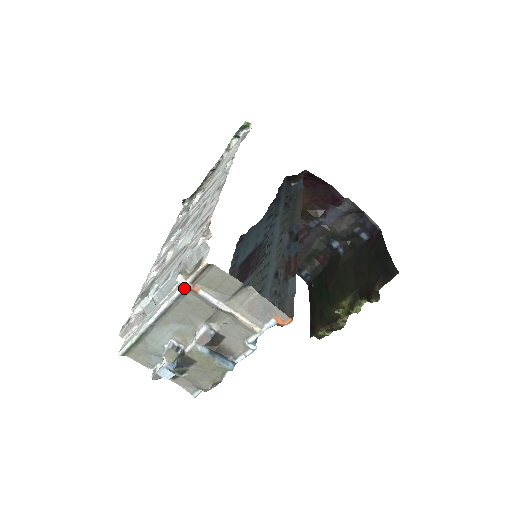
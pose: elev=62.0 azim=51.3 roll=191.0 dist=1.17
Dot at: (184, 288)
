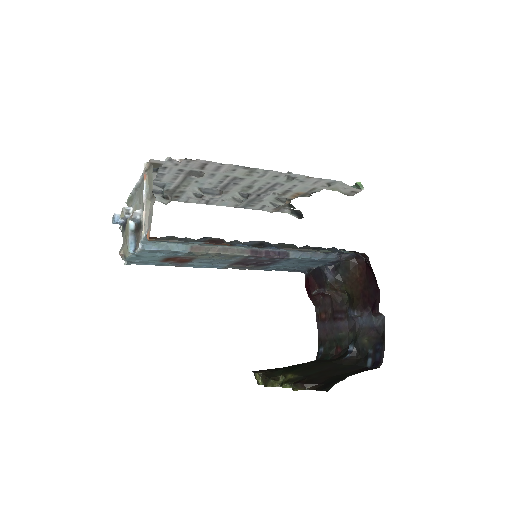
Dot at: (143, 173)
